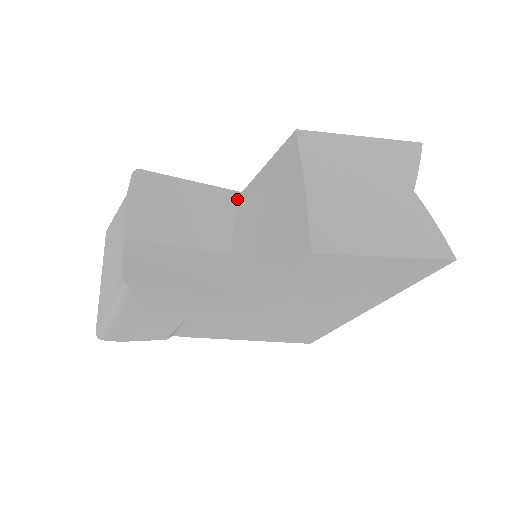
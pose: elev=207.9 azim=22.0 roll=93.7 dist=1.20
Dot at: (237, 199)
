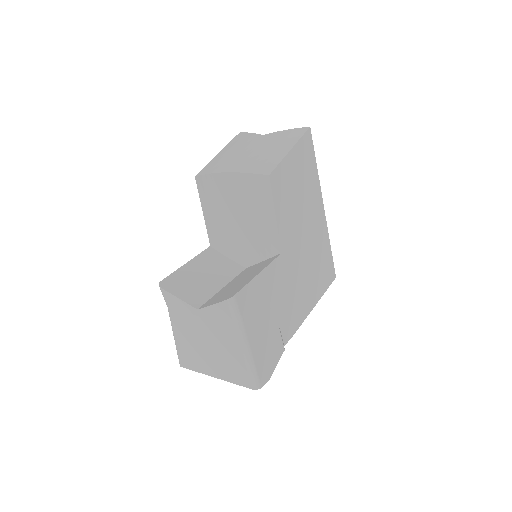
Dot at: (213, 250)
